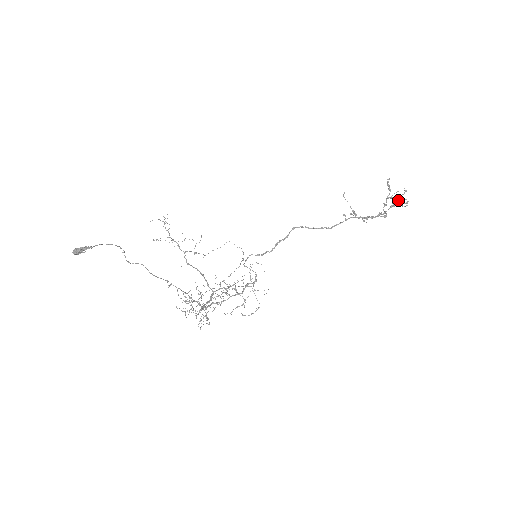
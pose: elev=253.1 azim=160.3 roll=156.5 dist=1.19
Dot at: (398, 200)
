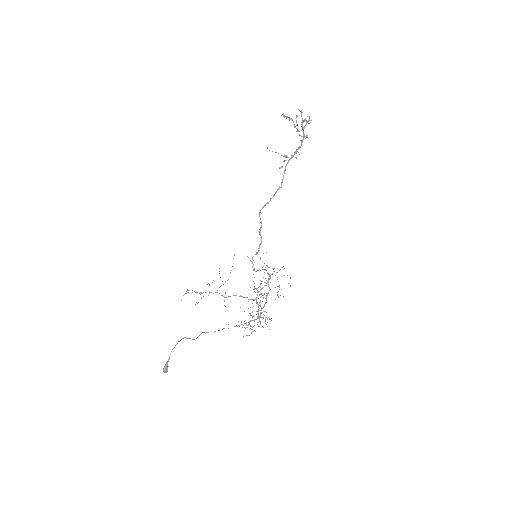
Dot at: (303, 122)
